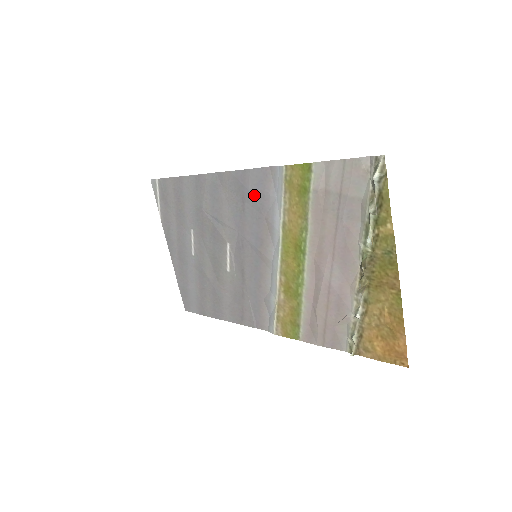
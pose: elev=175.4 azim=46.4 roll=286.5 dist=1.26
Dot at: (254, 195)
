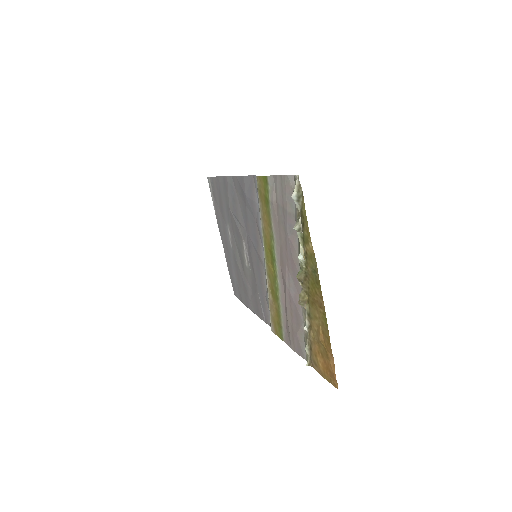
Dot at: (248, 200)
